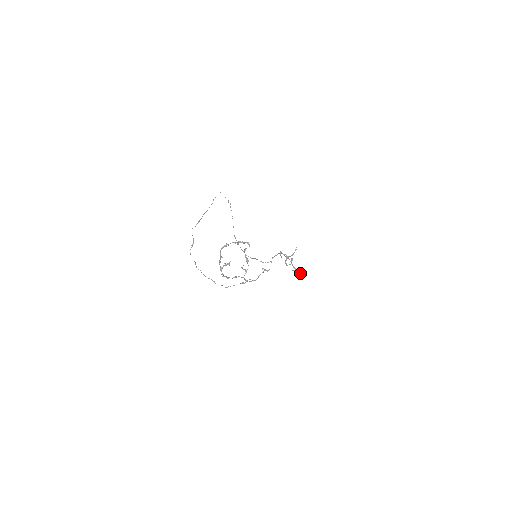
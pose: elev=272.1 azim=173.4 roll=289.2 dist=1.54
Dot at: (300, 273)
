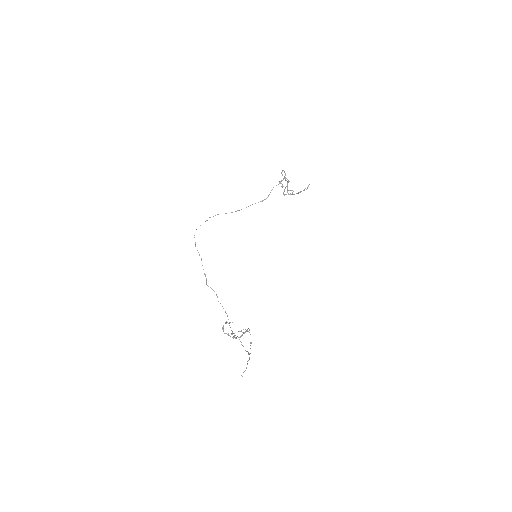
Dot at: occluded
